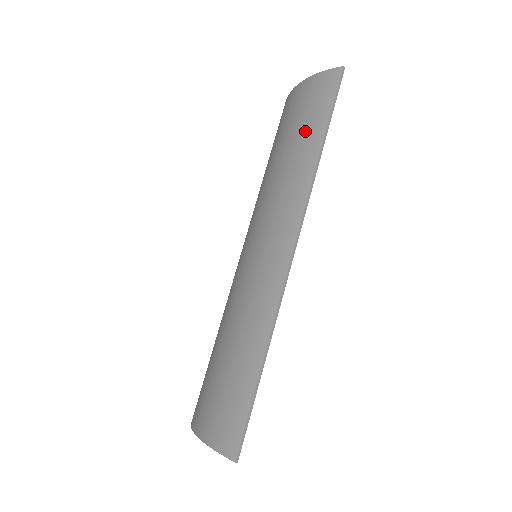
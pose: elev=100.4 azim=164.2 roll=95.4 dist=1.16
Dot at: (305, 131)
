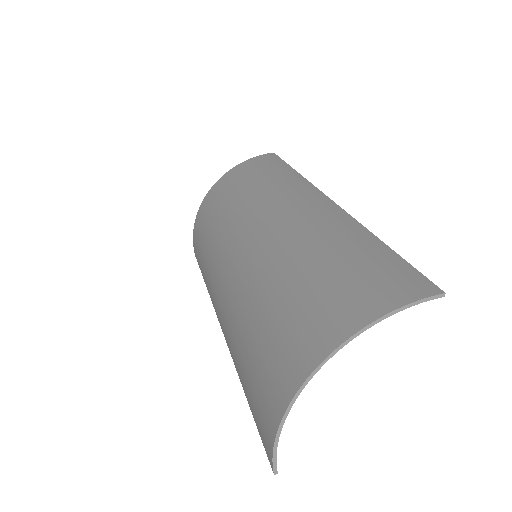
Dot at: (272, 170)
